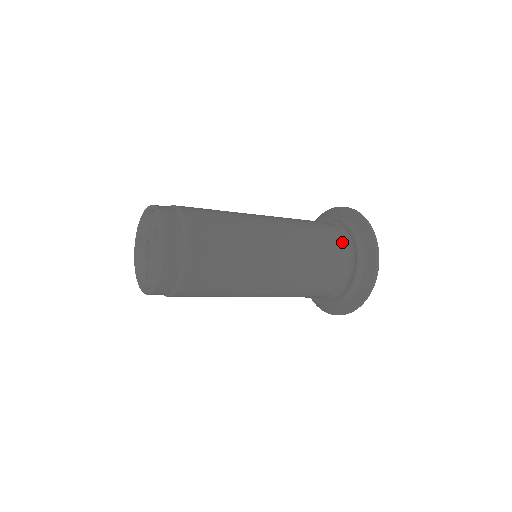
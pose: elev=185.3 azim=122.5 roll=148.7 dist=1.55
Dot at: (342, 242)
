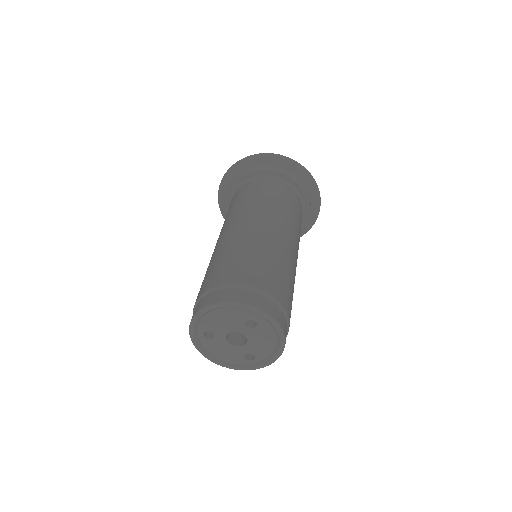
Dot at: (291, 192)
